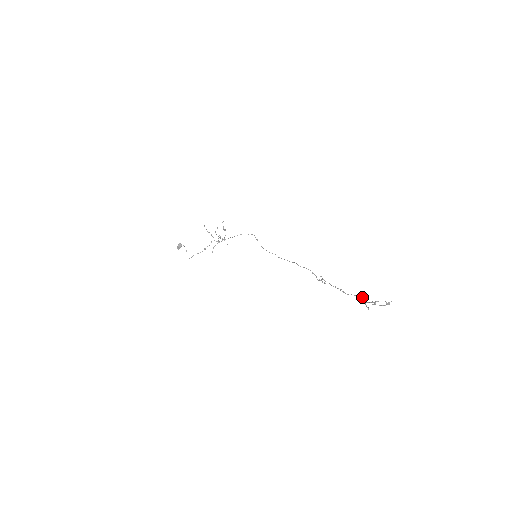
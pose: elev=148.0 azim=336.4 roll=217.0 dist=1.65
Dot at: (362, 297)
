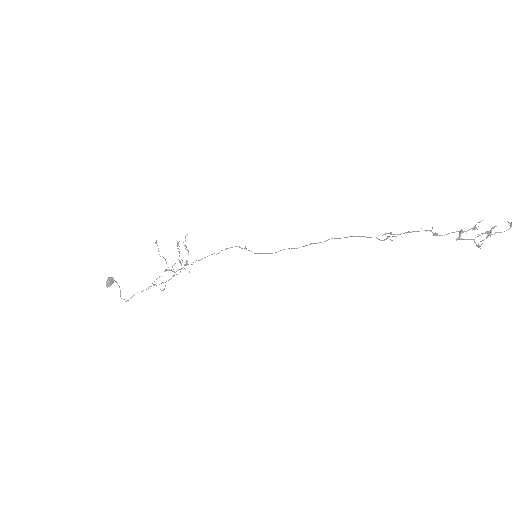
Dot at: (468, 230)
